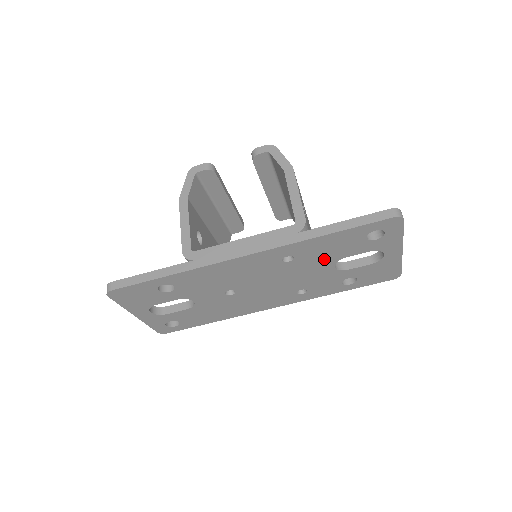
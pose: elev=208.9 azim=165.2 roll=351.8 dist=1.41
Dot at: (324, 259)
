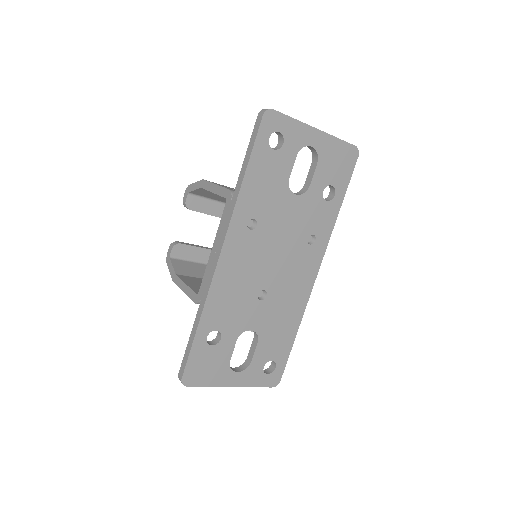
Dot at: (277, 197)
